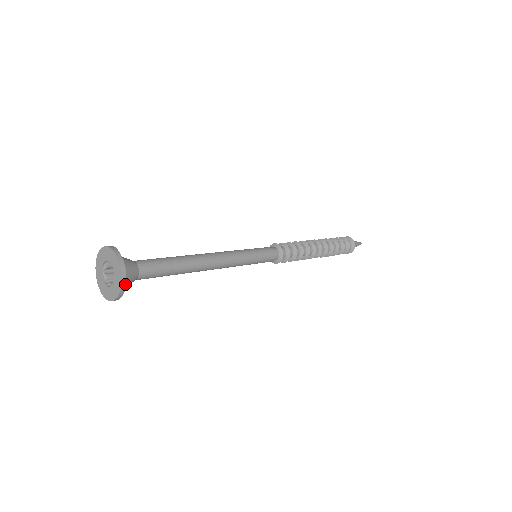
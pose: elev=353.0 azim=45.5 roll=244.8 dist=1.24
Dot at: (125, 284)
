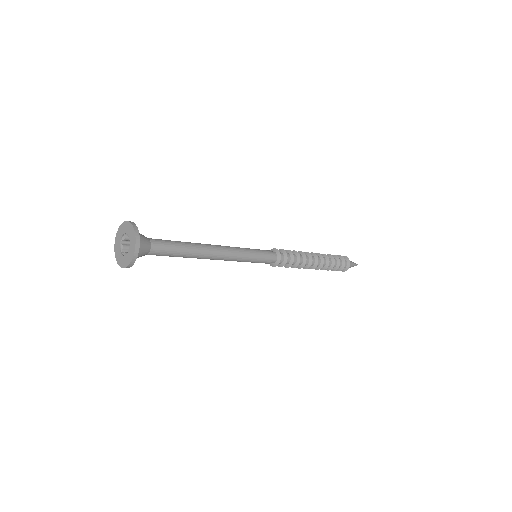
Dot at: (137, 255)
